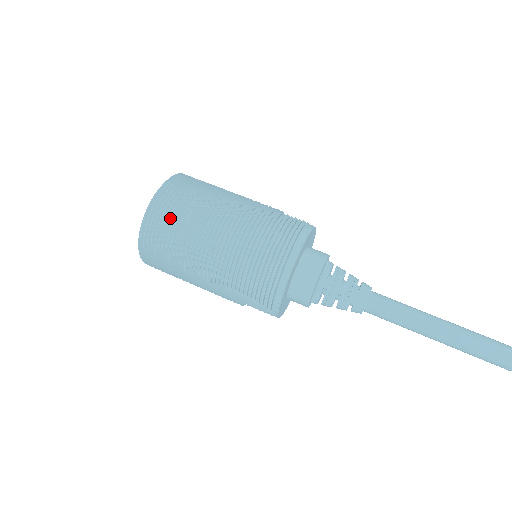
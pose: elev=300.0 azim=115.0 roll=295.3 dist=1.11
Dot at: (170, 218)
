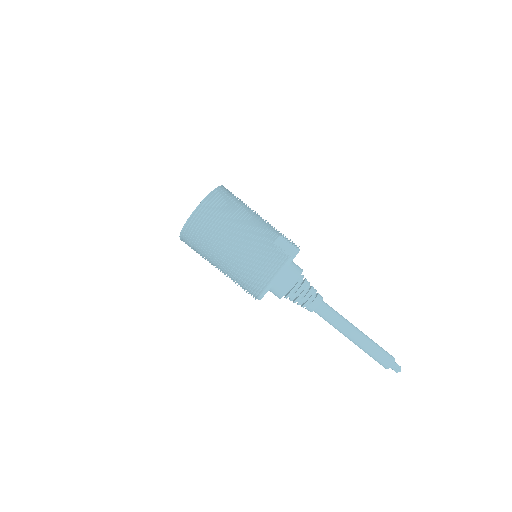
Dot at: (198, 237)
